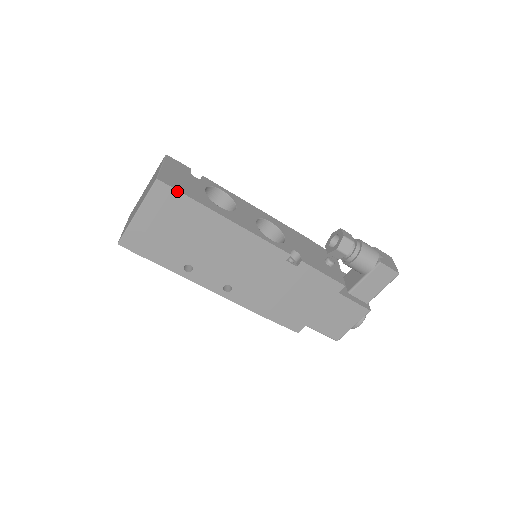
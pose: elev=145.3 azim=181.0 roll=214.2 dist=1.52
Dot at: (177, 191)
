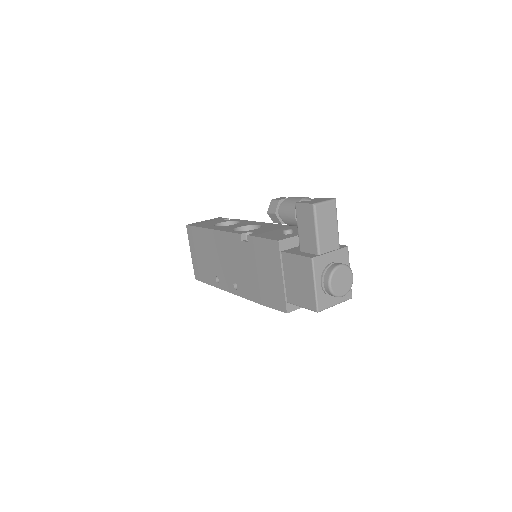
Dot at: (192, 226)
